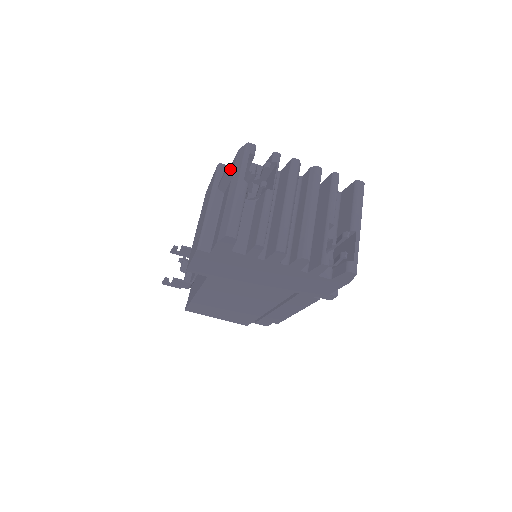
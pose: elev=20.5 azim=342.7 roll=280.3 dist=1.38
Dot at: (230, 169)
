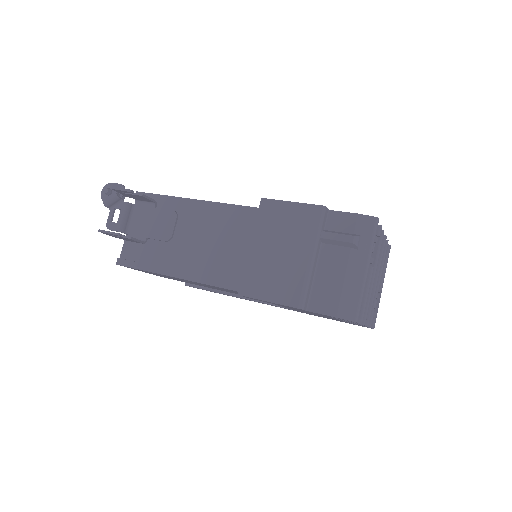
Dot at: (358, 241)
